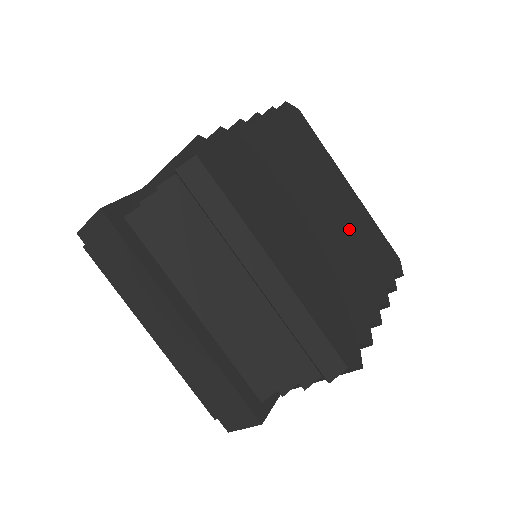
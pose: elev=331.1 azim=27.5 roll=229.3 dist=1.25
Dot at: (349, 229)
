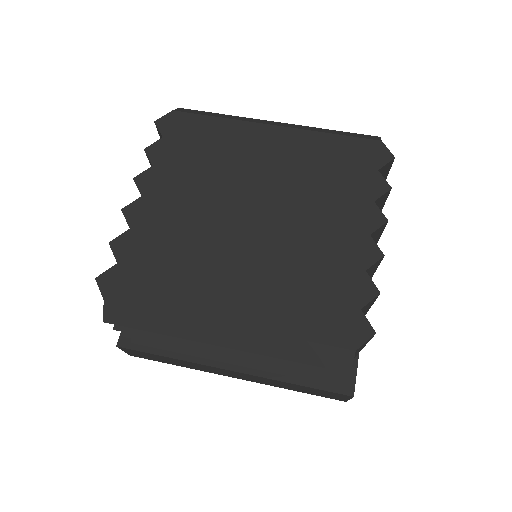
Dot at: (294, 185)
